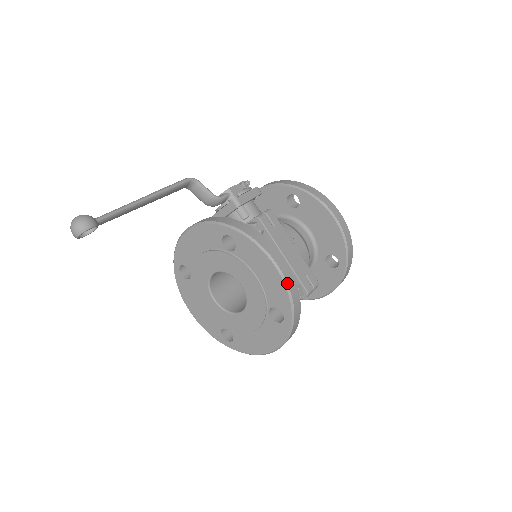
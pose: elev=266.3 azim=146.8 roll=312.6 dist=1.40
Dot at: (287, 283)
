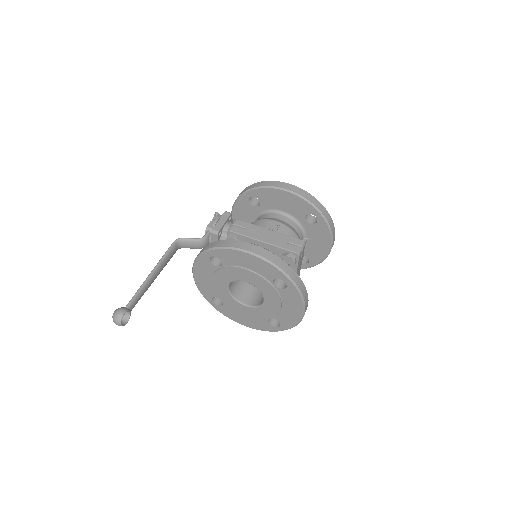
Dot at: (263, 258)
